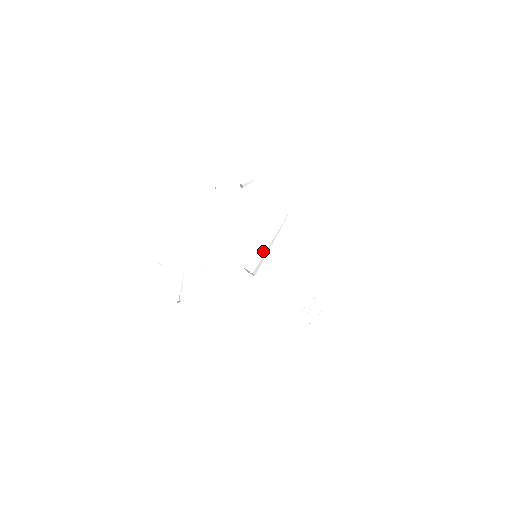
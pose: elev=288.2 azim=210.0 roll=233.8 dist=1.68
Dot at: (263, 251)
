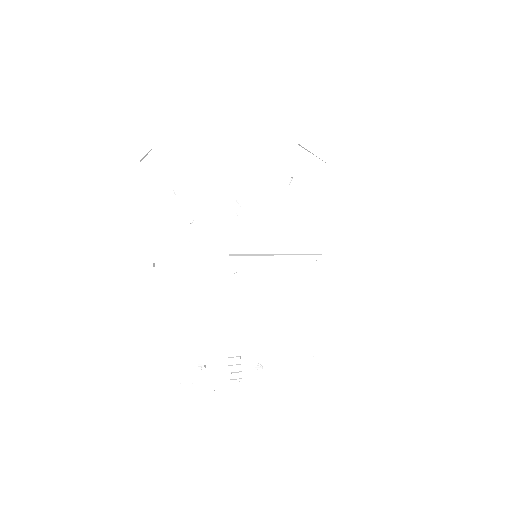
Dot at: (268, 255)
